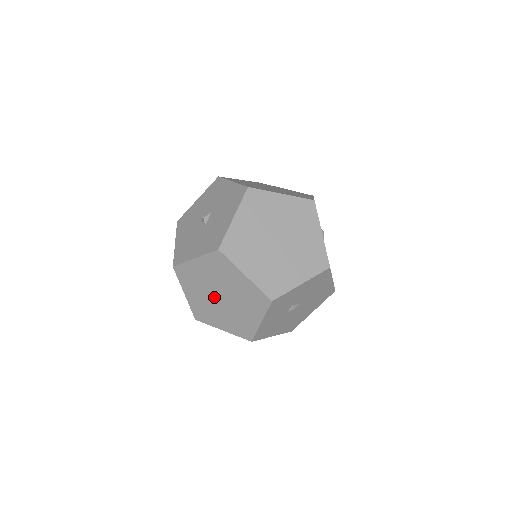
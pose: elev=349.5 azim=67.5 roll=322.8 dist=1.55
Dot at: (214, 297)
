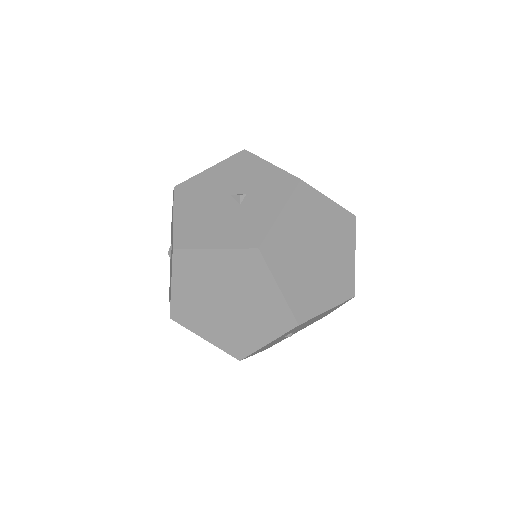
Dot at: occluded
